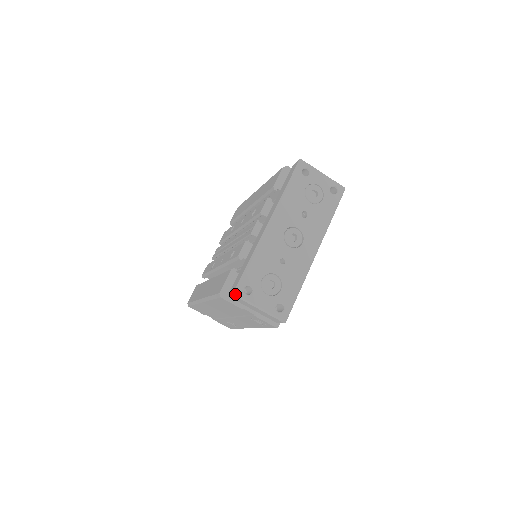
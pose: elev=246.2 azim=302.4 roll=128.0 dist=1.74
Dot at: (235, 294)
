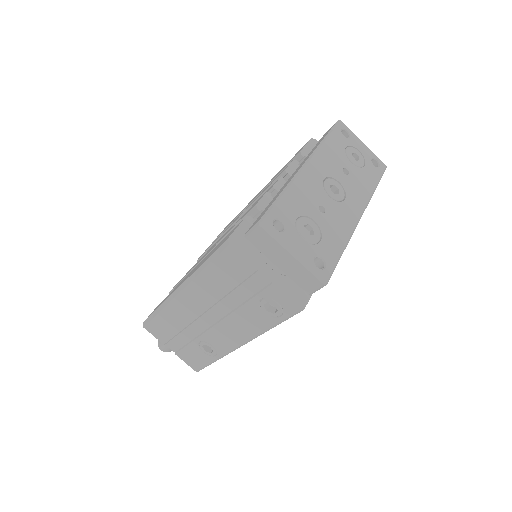
Dot at: (261, 223)
